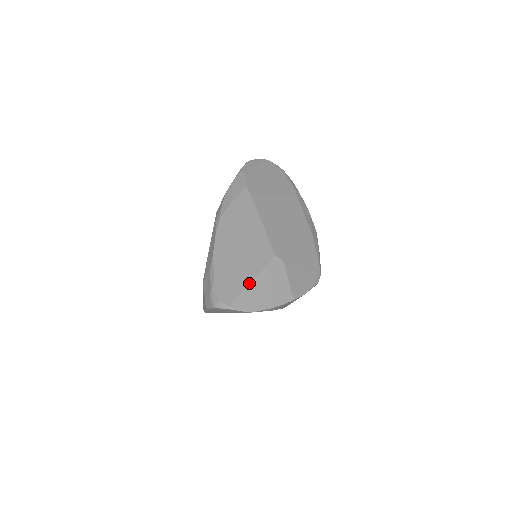
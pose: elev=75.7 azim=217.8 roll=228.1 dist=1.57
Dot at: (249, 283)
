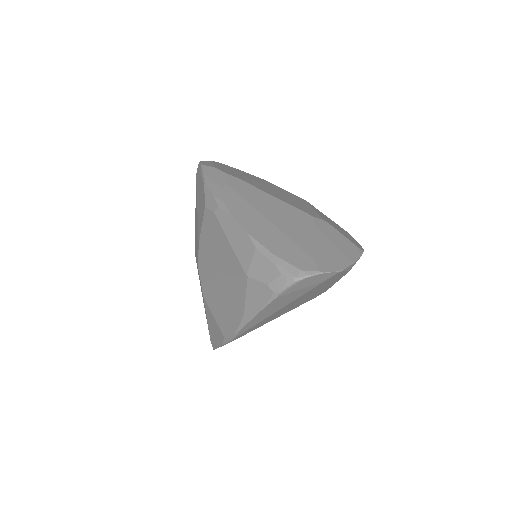
Dot at: (314, 245)
